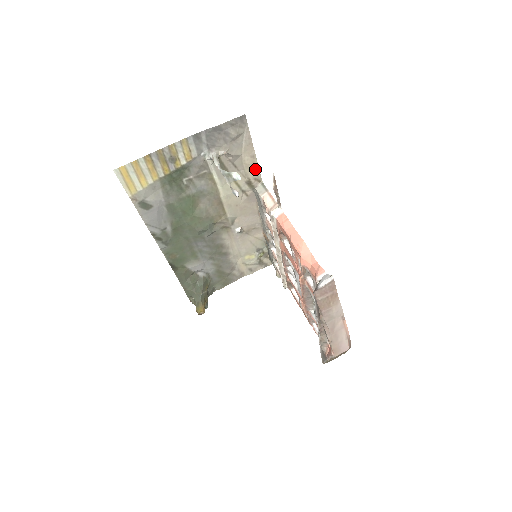
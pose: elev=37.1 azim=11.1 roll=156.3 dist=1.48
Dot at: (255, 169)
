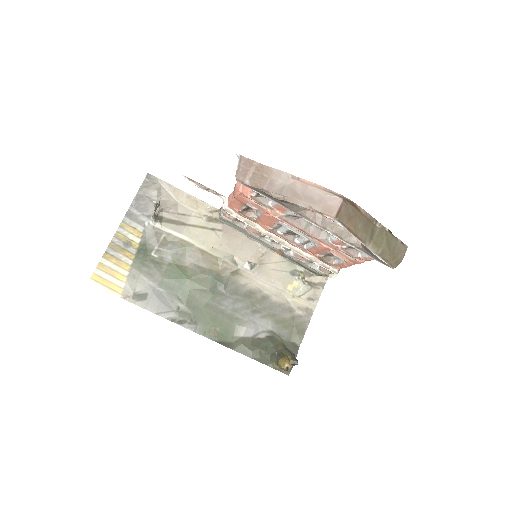
Dot at: (201, 205)
